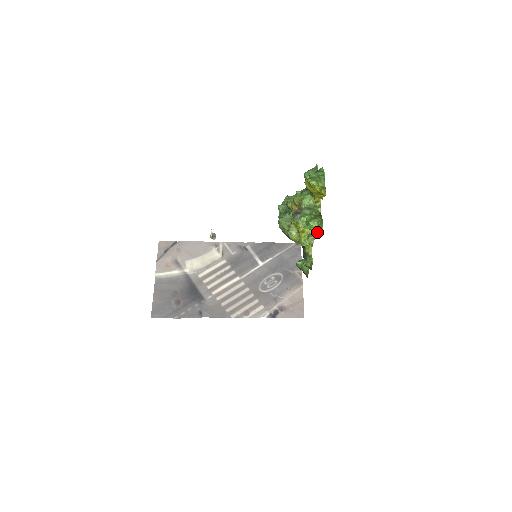
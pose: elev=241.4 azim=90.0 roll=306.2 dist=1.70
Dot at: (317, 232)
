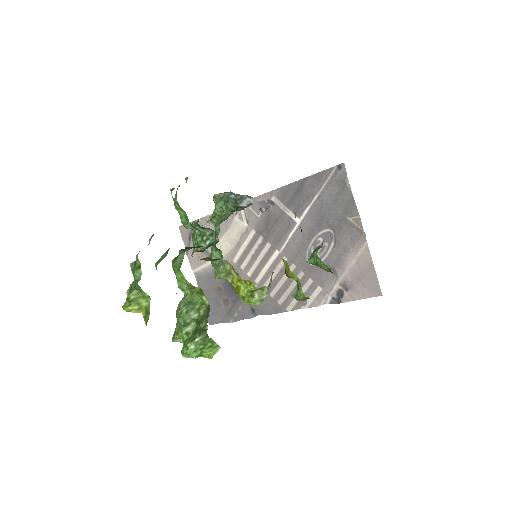
Dot at: (209, 357)
